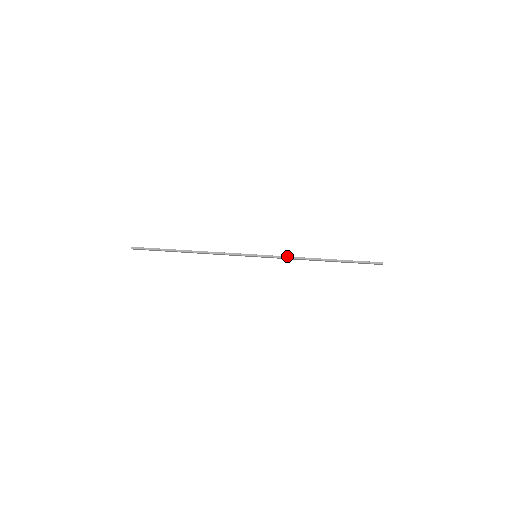
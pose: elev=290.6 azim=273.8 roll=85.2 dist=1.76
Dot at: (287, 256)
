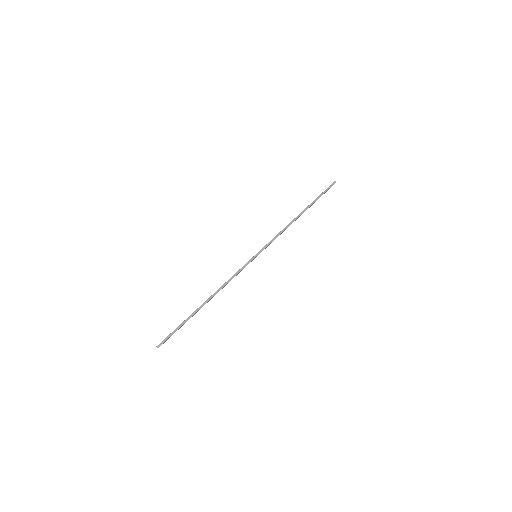
Dot at: (276, 235)
